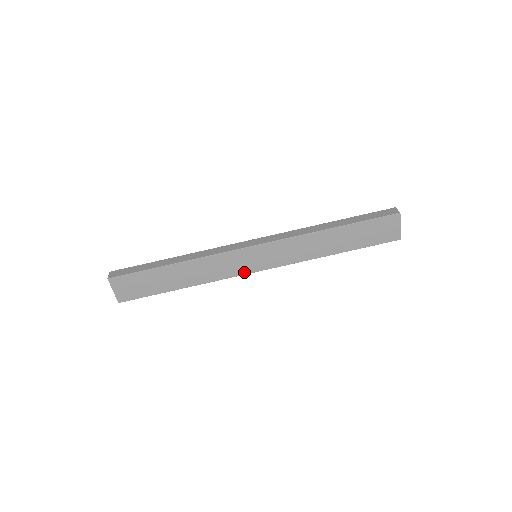
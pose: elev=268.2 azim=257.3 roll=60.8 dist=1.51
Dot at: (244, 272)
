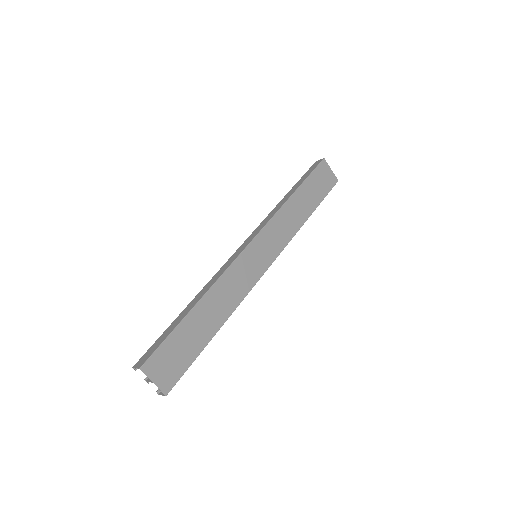
Dot at: (258, 276)
